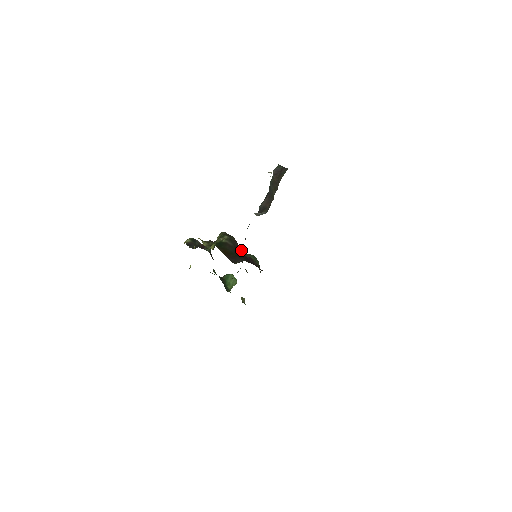
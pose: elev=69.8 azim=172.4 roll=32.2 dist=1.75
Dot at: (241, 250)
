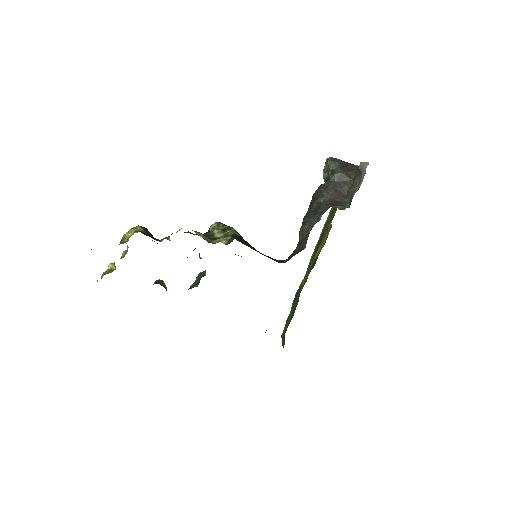
Dot at: occluded
